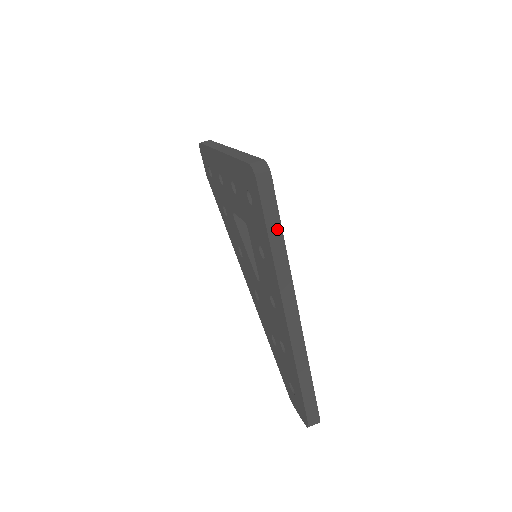
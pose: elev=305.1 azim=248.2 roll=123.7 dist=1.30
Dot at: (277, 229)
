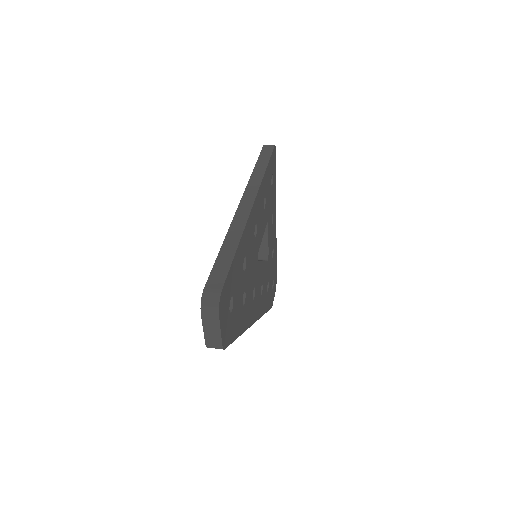
Dot at: (265, 162)
